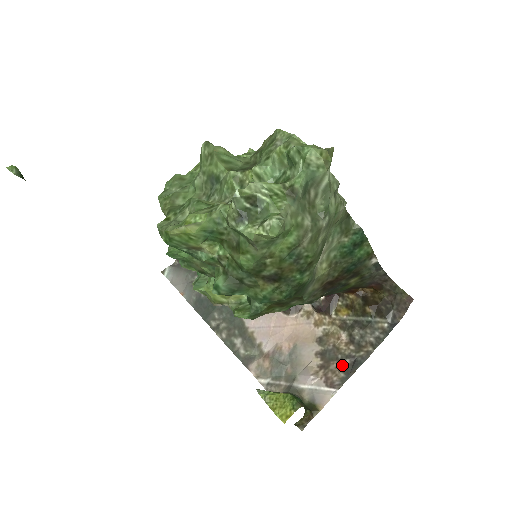
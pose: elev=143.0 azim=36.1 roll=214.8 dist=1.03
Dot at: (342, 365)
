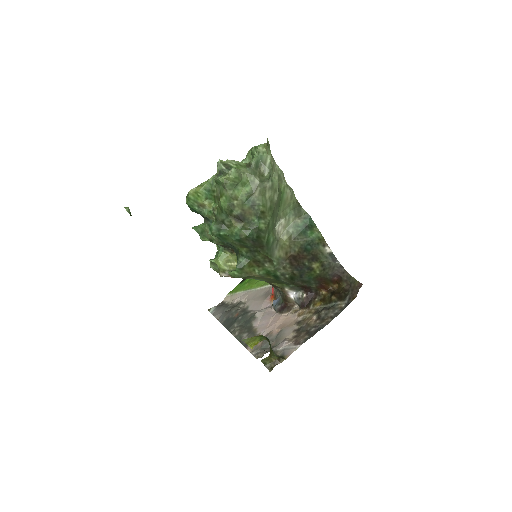
Dot at: (308, 332)
